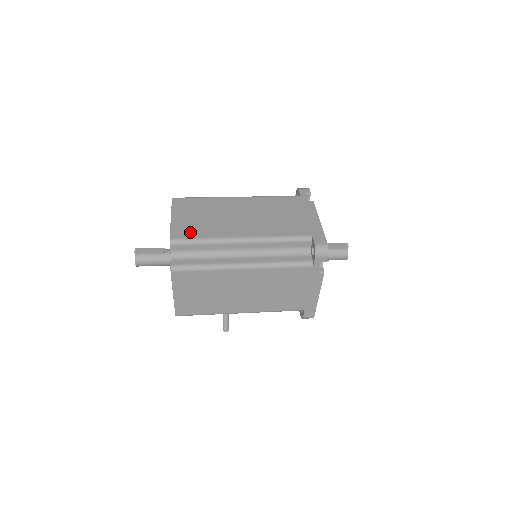
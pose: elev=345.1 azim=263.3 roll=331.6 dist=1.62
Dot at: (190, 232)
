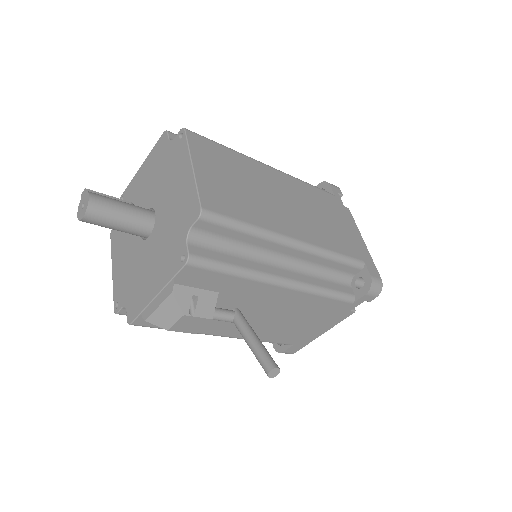
Dot at: occluded
